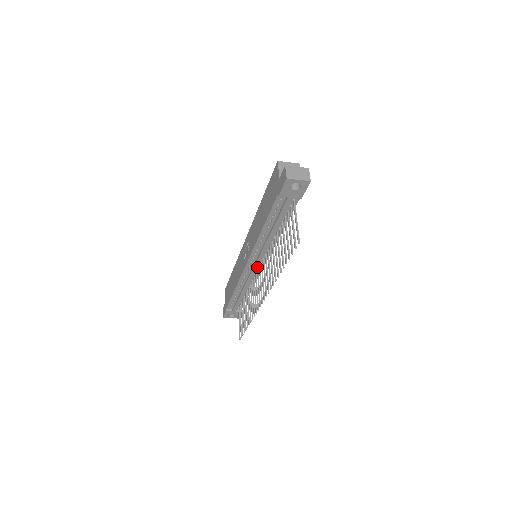
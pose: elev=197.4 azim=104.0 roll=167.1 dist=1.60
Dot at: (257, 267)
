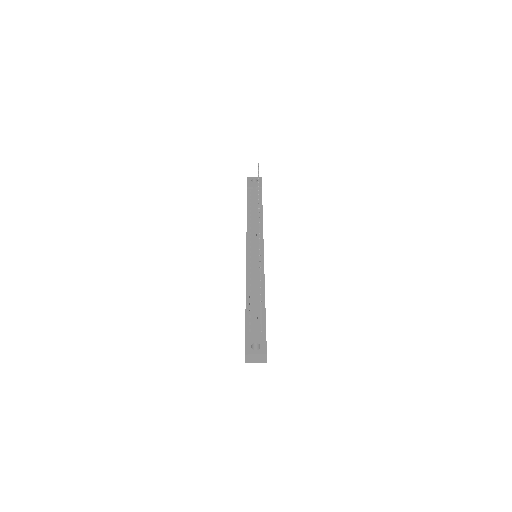
Dot at: (258, 253)
